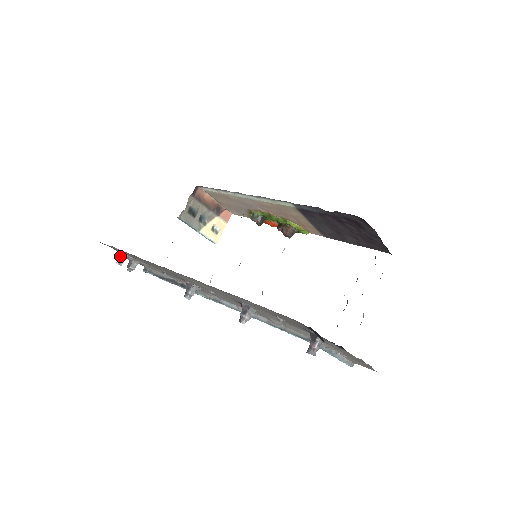
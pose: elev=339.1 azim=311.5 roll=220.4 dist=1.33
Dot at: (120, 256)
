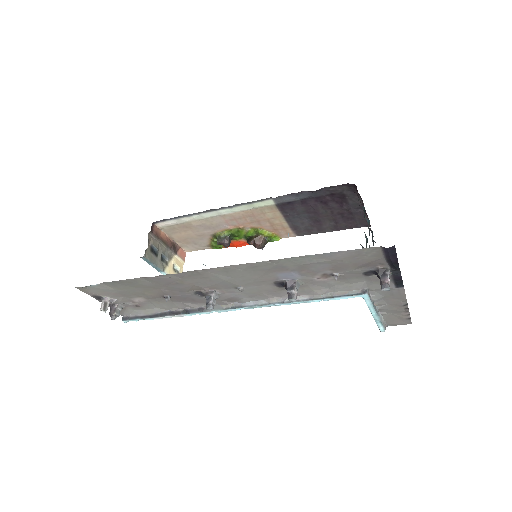
Dot at: (103, 301)
